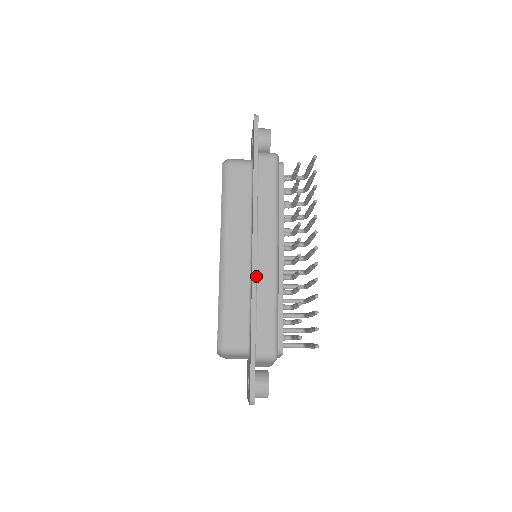
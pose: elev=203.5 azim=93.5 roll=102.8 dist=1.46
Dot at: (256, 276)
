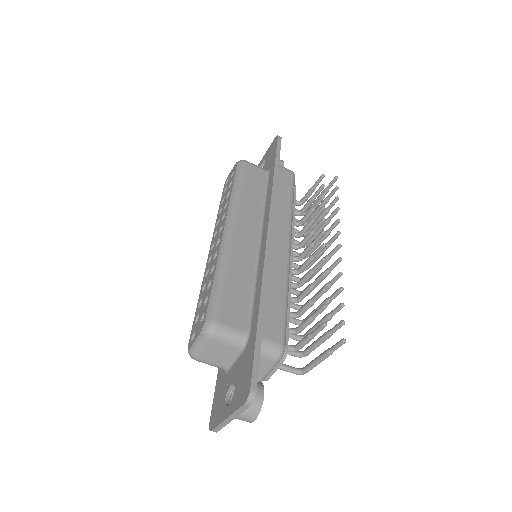
Dot at: (268, 258)
